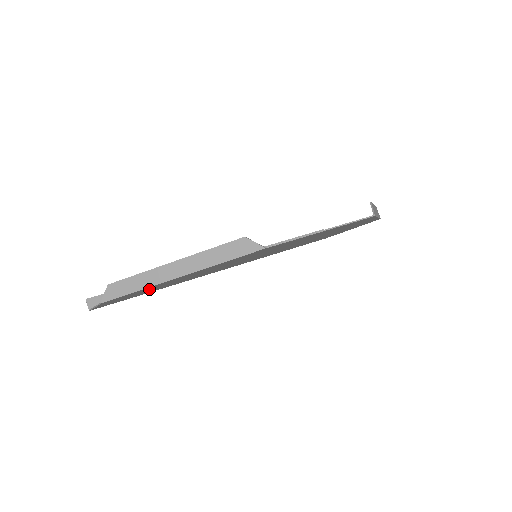
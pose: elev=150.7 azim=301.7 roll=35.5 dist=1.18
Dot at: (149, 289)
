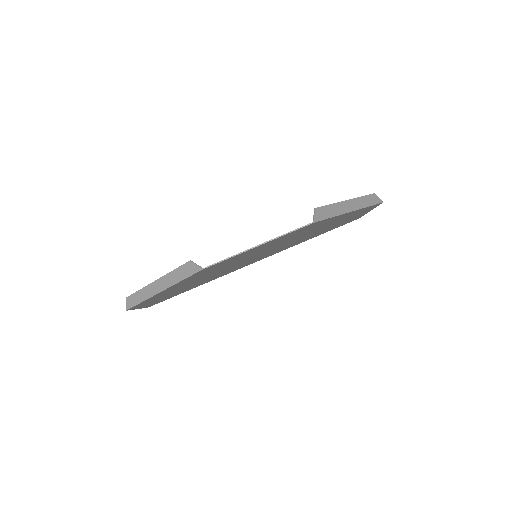
Dot at: (165, 295)
